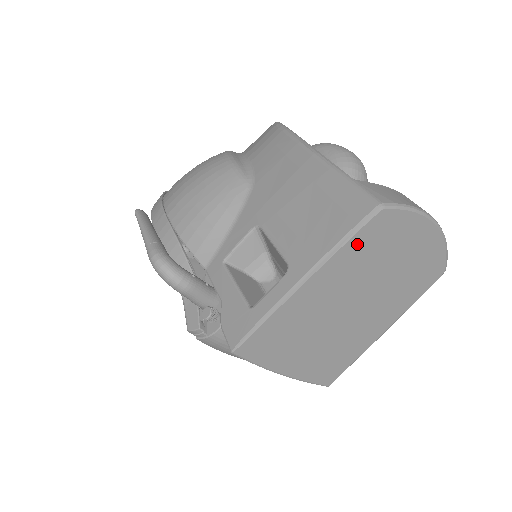
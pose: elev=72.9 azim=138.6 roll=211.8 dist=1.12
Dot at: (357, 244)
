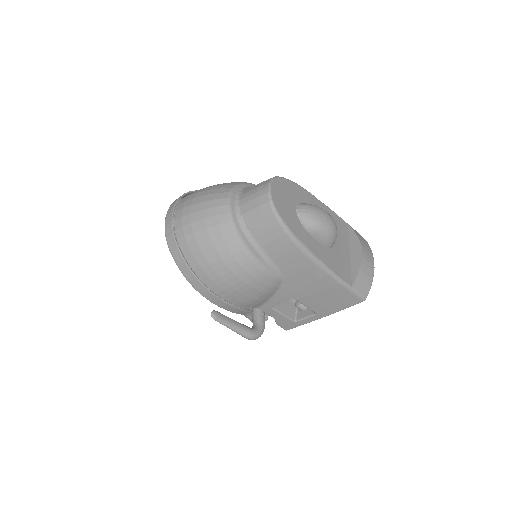
Dot at: occluded
